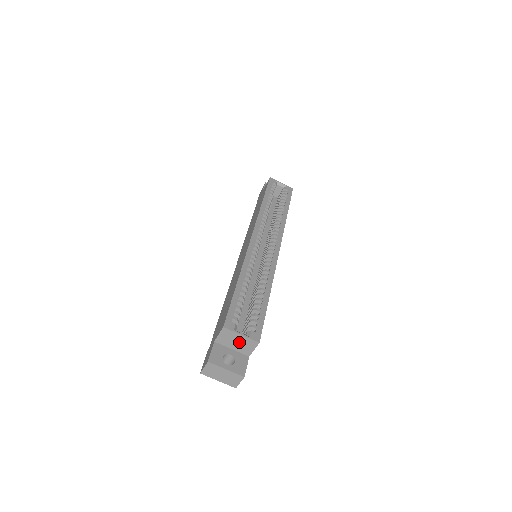
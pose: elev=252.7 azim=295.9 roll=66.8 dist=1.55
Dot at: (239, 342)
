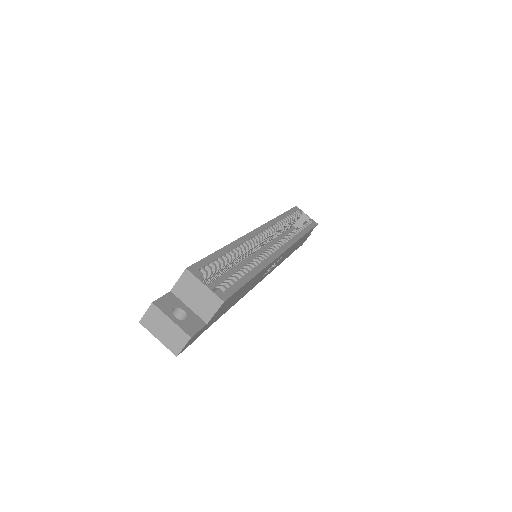
Dot at: (200, 297)
